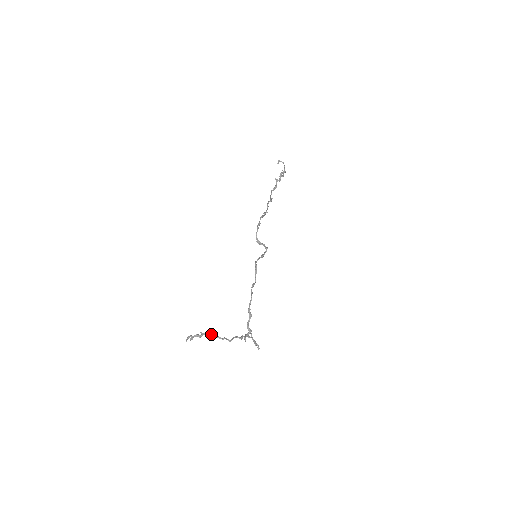
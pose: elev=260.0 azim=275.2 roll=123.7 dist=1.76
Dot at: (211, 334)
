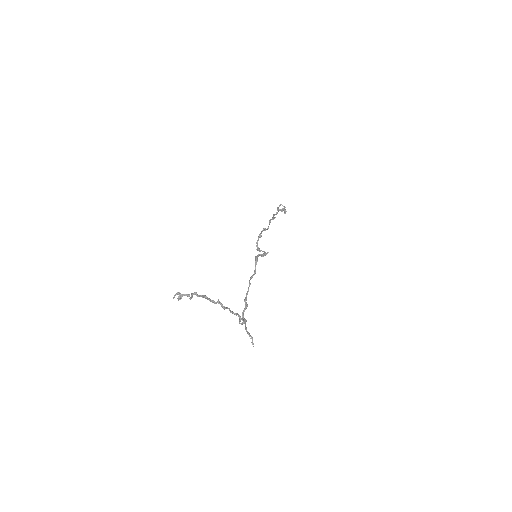
Dot at: occluded
